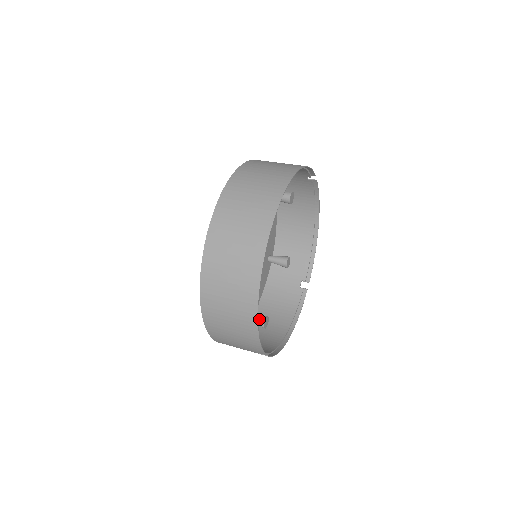
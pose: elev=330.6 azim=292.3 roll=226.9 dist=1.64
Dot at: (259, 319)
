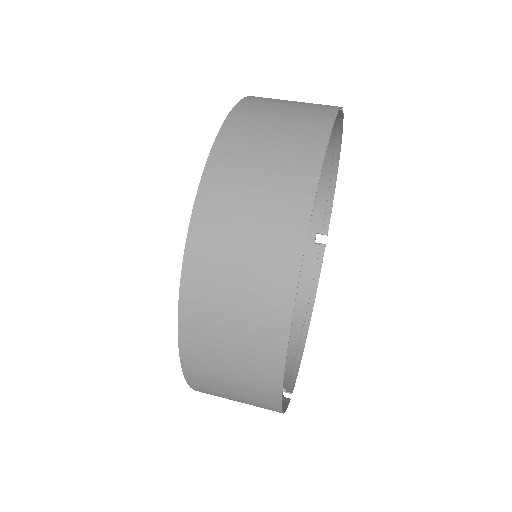
Dot at: occluded
